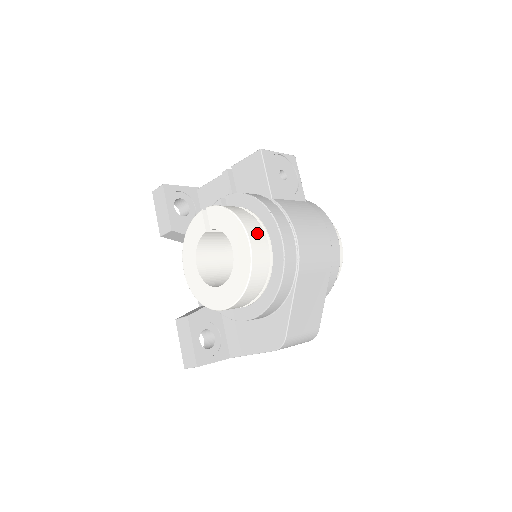
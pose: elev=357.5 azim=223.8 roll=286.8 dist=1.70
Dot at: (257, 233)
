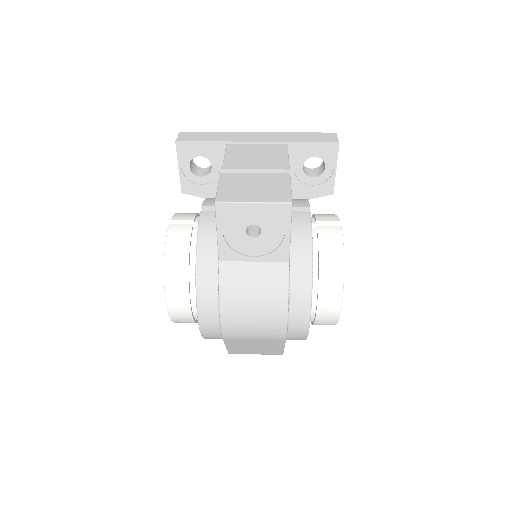
Dot at: (181, 296)
